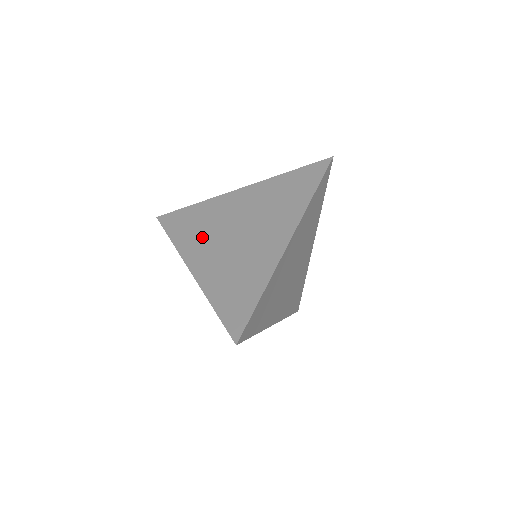
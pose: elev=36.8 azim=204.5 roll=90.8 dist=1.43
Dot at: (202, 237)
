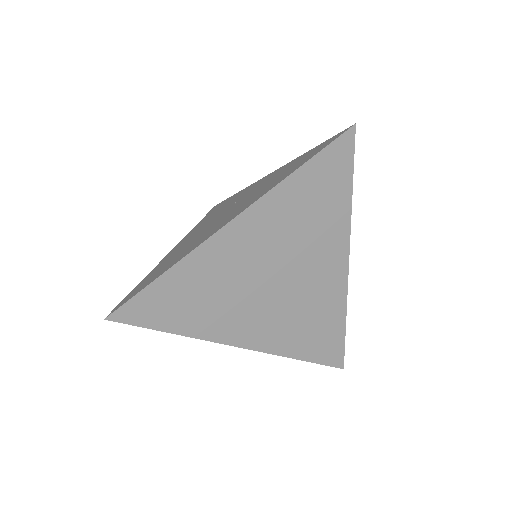
Dot at: (208, 220)
